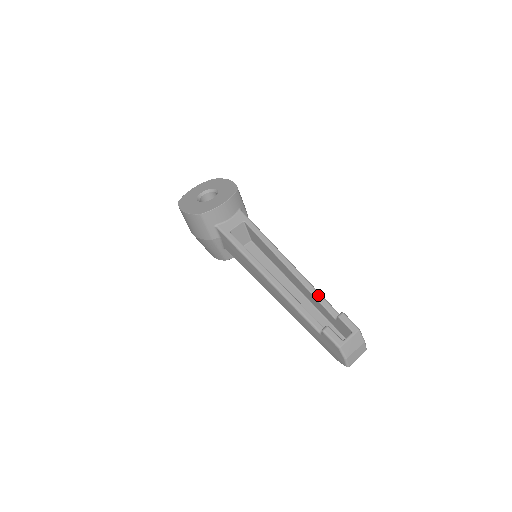
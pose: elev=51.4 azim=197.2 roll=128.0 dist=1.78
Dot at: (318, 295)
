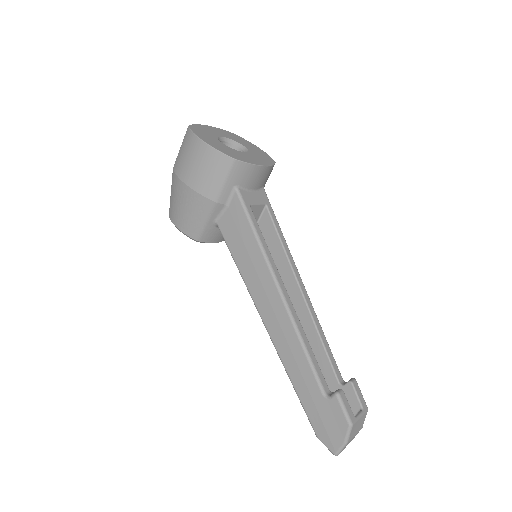
Dot at: (327, 343)
